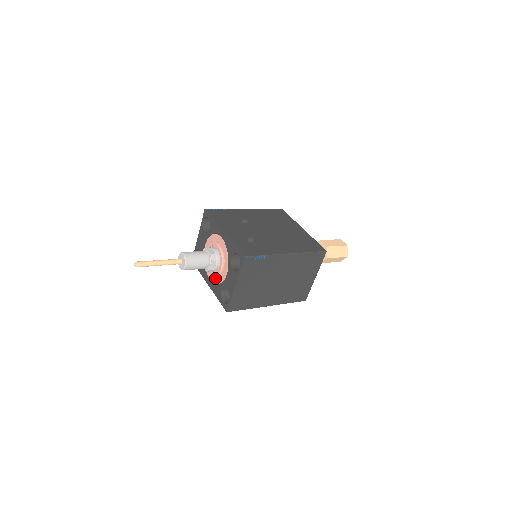
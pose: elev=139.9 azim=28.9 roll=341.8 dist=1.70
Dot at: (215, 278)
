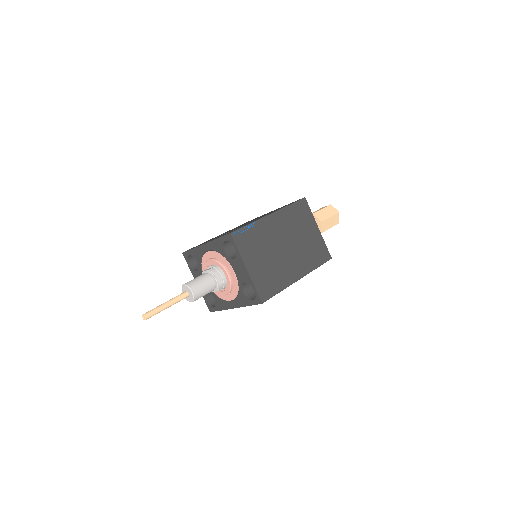
Dot at: (232, 292)
